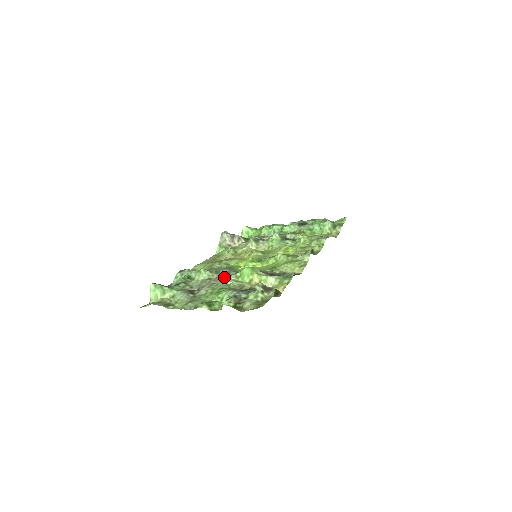
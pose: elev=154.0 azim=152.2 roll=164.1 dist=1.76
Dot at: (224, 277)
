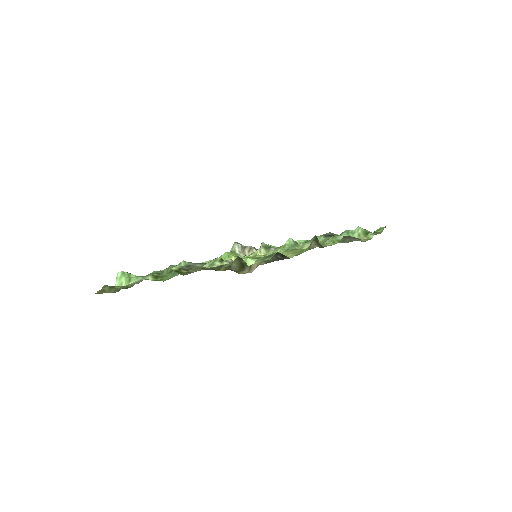
Dot at: occluded
